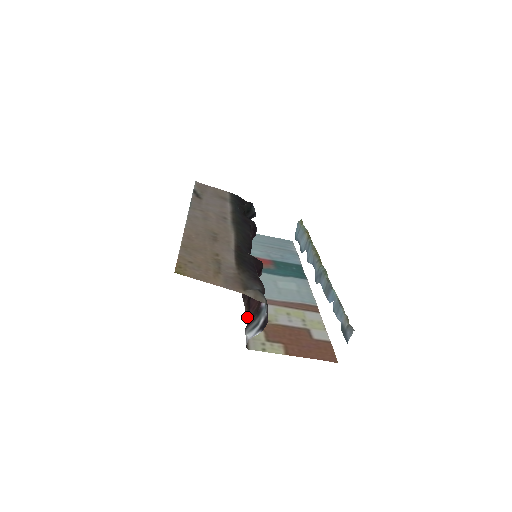
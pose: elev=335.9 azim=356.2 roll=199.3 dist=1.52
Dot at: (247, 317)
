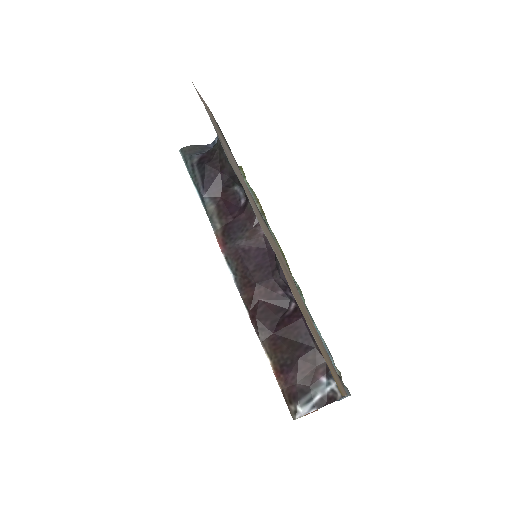
Dot at: (271, 362)
